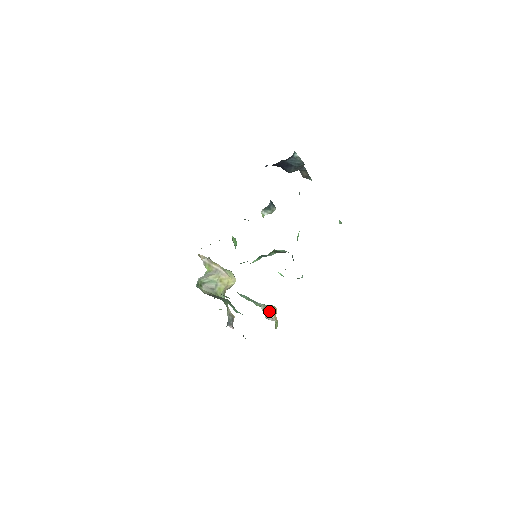
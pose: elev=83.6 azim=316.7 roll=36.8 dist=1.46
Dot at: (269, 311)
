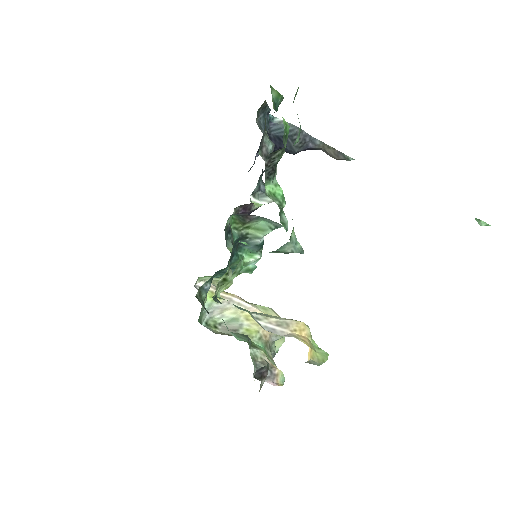
Dot at: (277, 323)
